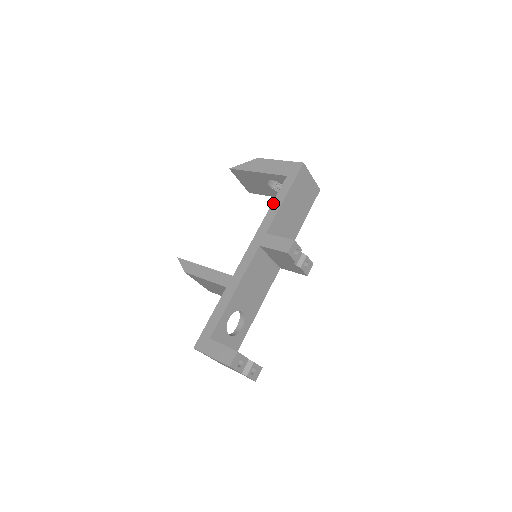
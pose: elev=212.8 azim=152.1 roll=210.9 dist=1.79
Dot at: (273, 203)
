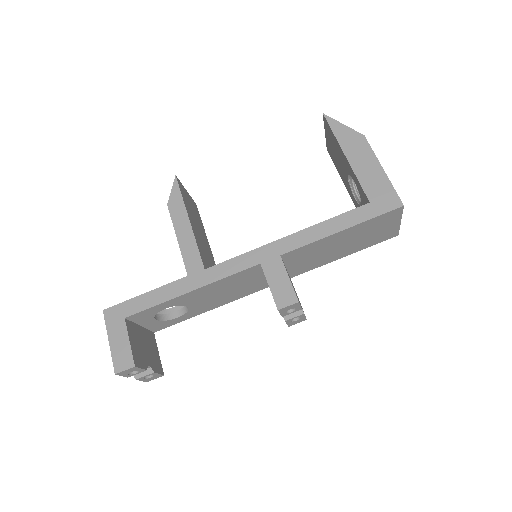
Dot at: (322, 223)
